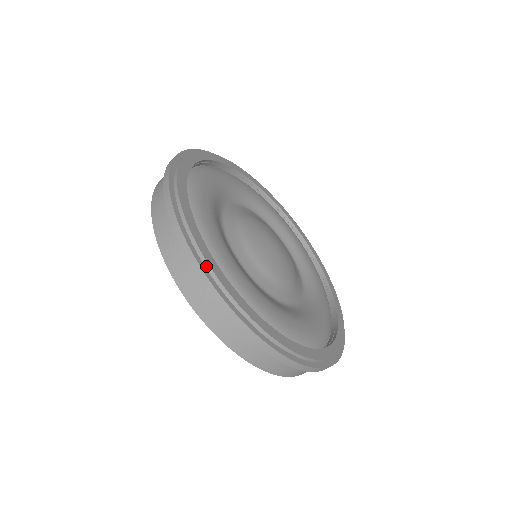
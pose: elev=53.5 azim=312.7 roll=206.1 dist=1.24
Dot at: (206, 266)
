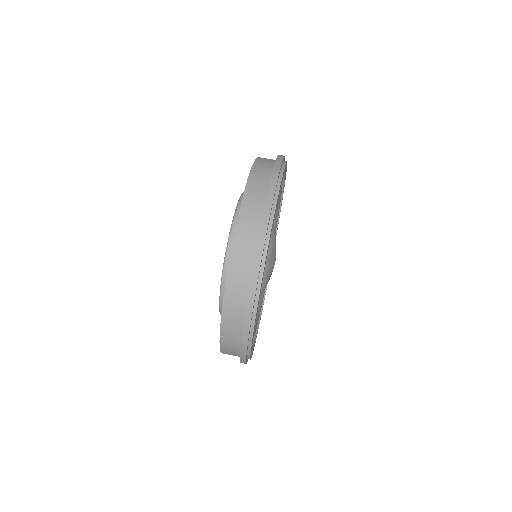
Dot at: (269, 226)
